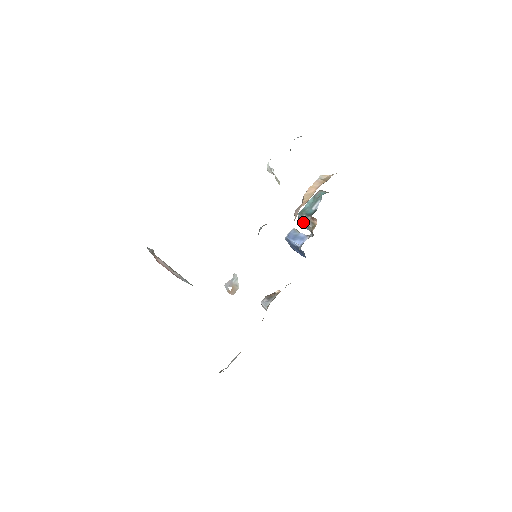
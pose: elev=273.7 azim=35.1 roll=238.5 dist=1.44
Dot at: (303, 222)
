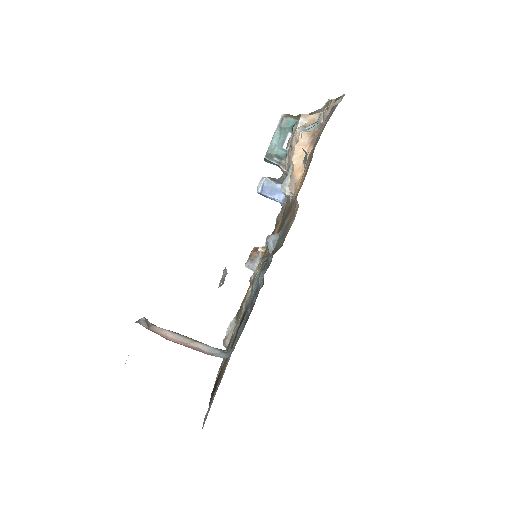
Dot at: (271, 162)
